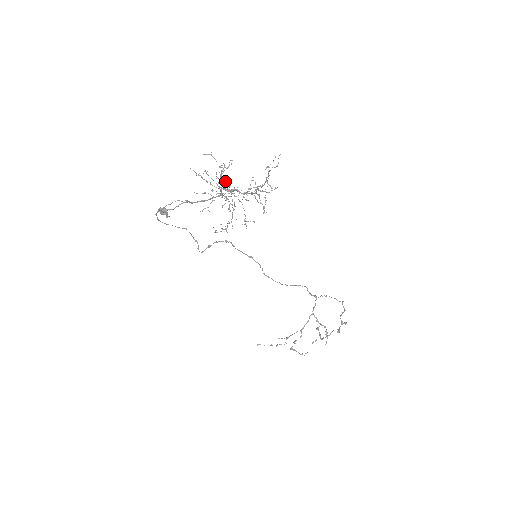
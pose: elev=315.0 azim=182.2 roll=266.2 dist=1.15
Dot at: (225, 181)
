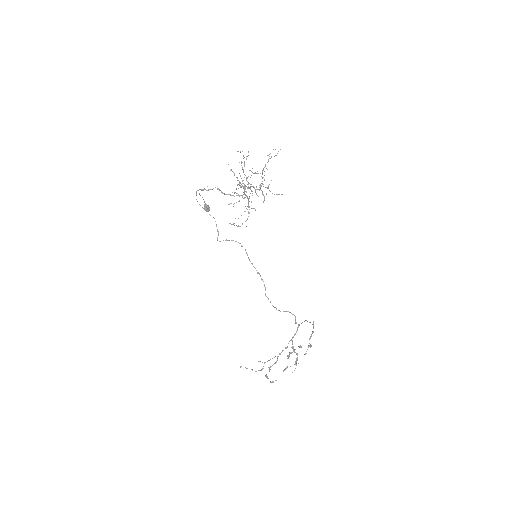
Dot at: occluded
